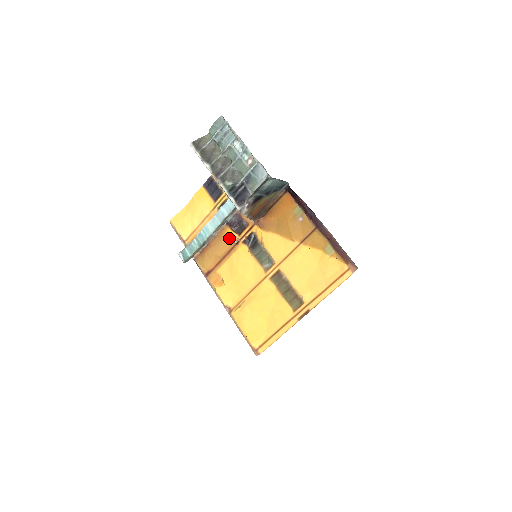
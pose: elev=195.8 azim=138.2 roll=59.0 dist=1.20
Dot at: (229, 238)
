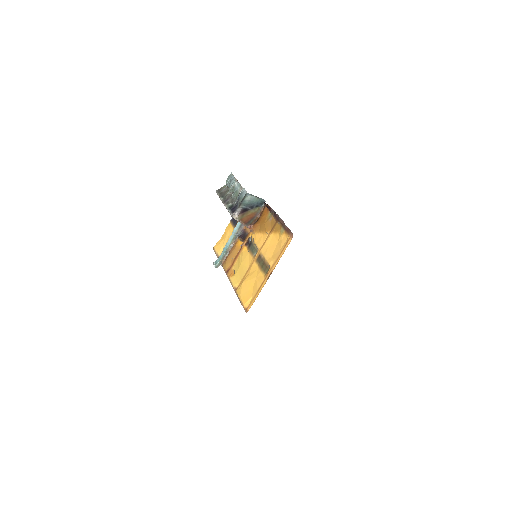
Dot at: (238, 245)
